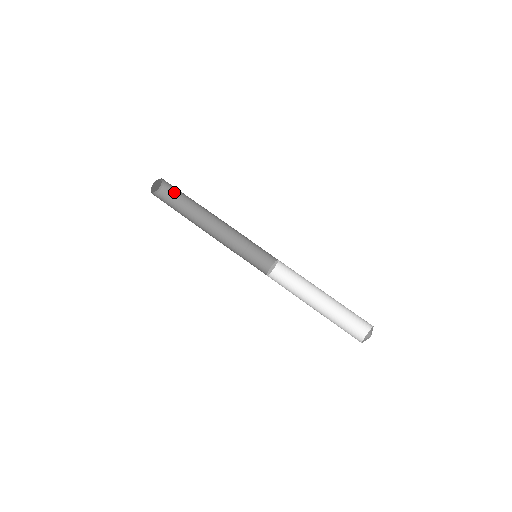
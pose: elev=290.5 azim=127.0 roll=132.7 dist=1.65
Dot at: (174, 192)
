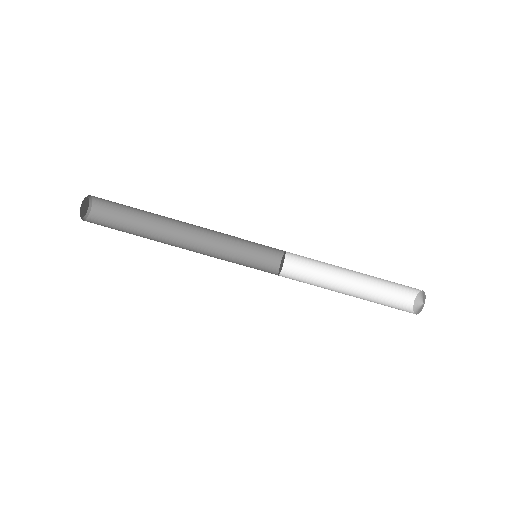
Dot at: (112, 208)
